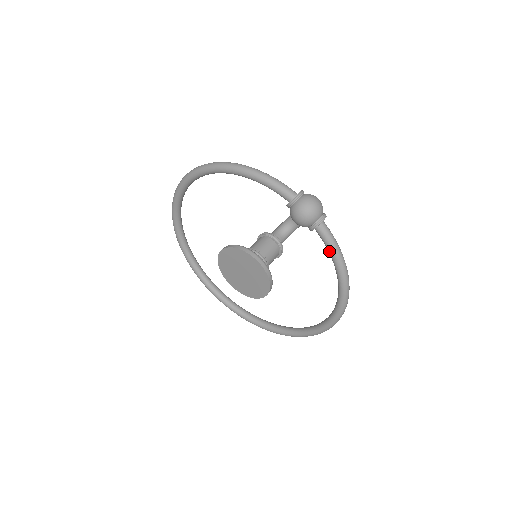
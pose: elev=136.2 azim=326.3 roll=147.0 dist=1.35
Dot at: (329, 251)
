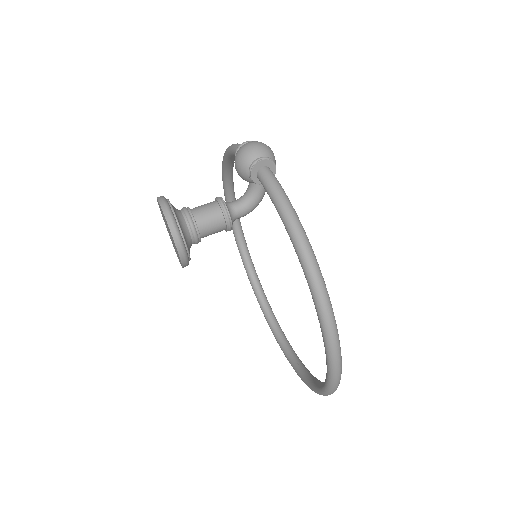
Dot at: (273, 203)
